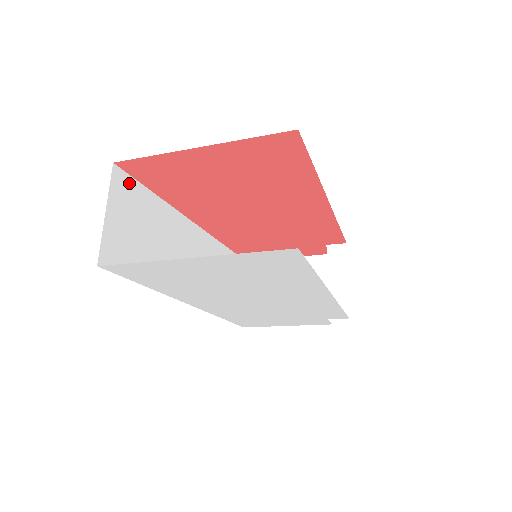
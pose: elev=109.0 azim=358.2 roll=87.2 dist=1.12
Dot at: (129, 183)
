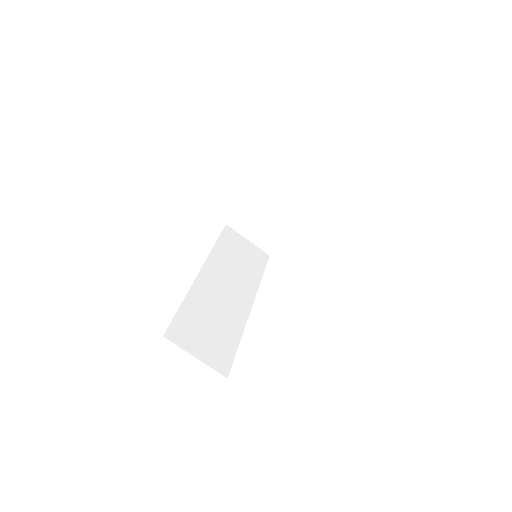
Dot at: (175, 327)
